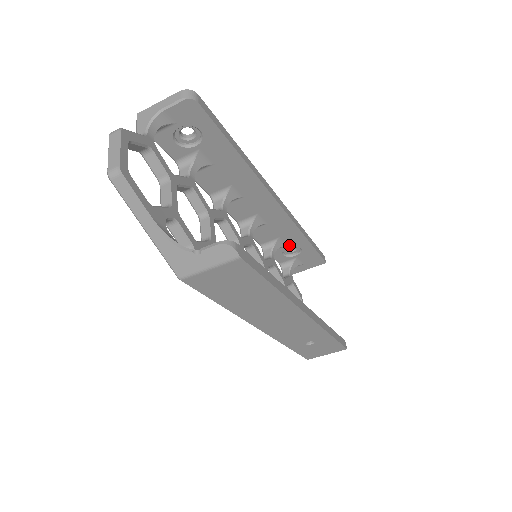
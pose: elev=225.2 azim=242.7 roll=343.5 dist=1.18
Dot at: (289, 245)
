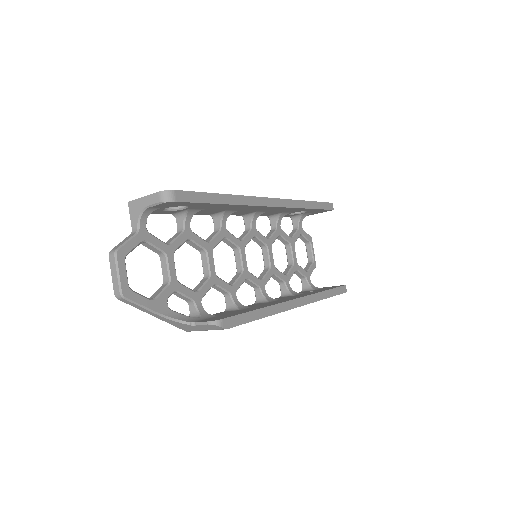
Dot at: (294, 212)
